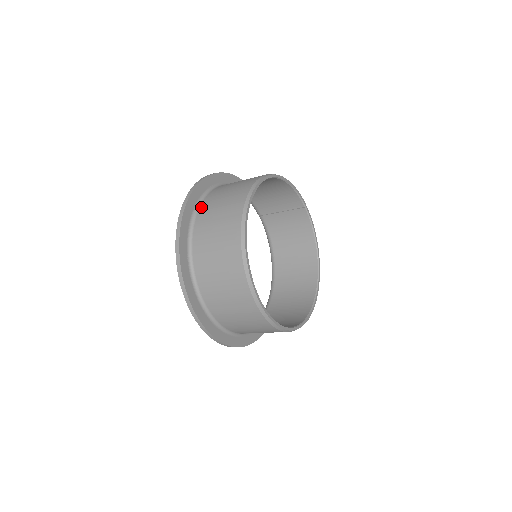
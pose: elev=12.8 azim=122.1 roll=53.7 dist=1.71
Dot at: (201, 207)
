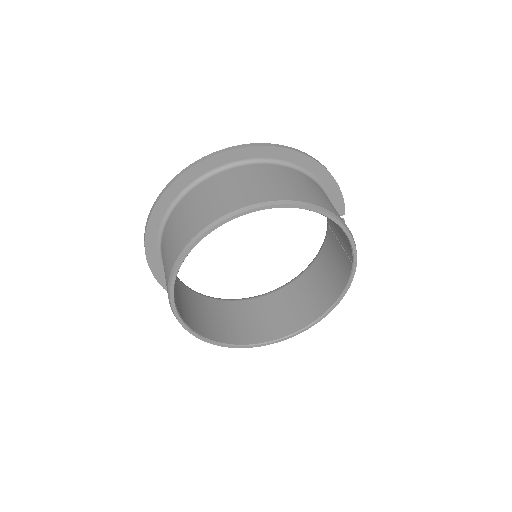
Dot at: (225, 171)
